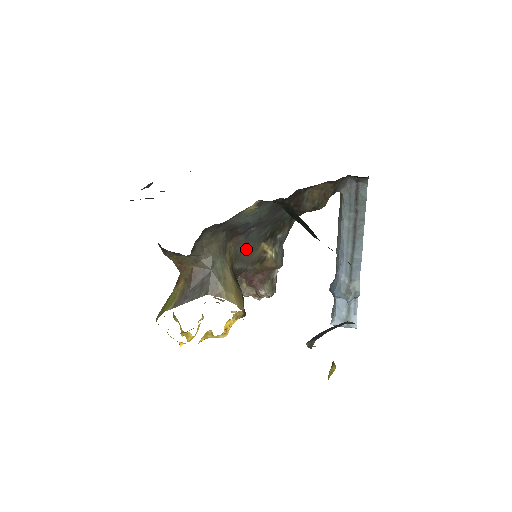
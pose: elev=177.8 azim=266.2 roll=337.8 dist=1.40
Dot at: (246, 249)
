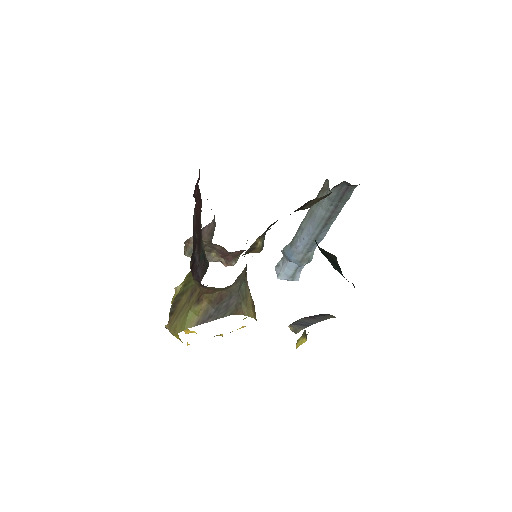
Dot at: (247, 250)
